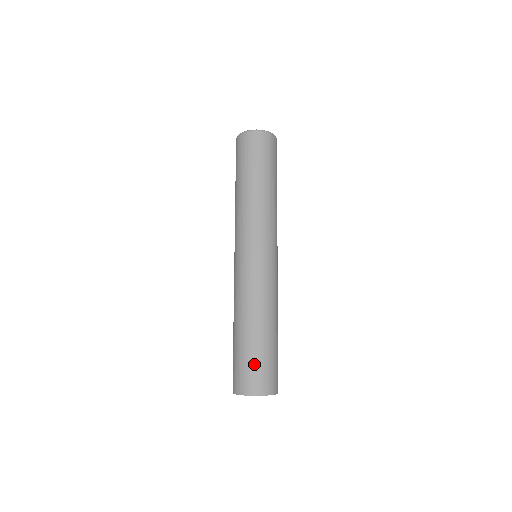
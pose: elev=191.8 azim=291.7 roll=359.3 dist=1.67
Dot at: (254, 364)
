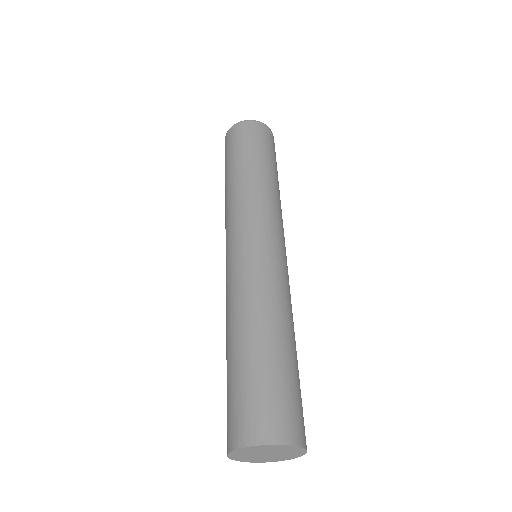
Dot at: (293, 393)
